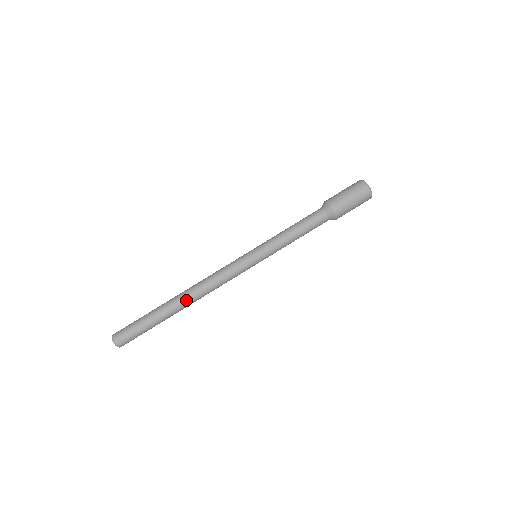
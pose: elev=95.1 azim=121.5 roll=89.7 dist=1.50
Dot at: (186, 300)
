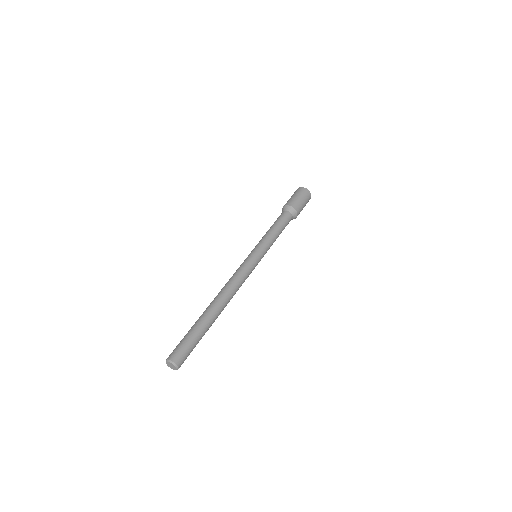
Dot at: (217, 301)
